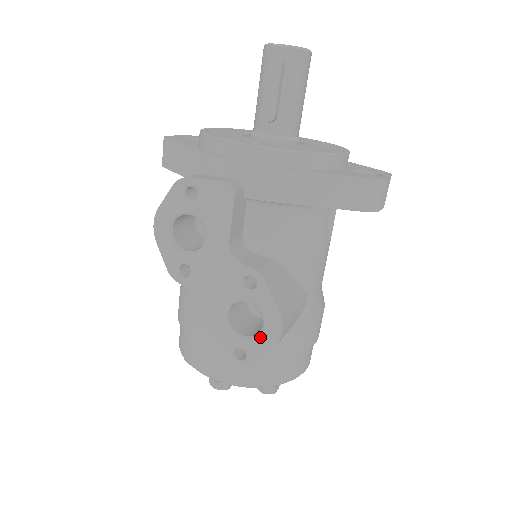
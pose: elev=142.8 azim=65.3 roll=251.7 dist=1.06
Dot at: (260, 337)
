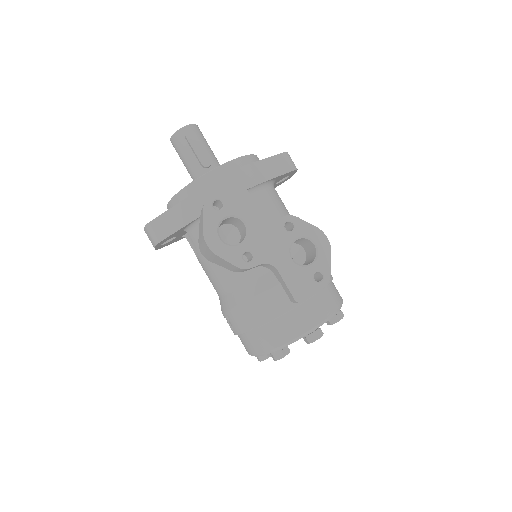
Dot at: (320, 253)
